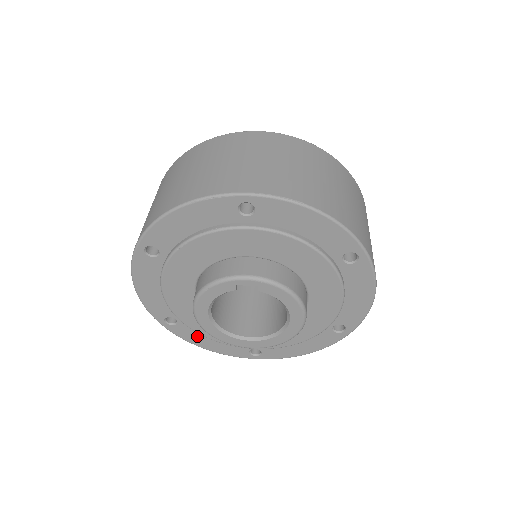
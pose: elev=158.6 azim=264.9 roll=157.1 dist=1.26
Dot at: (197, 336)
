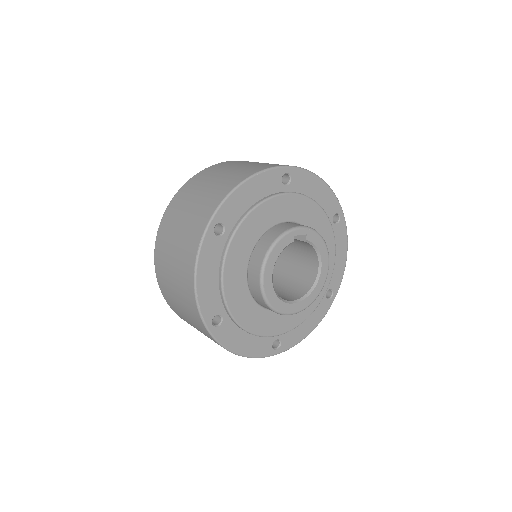
Dot at: (235, 337)
